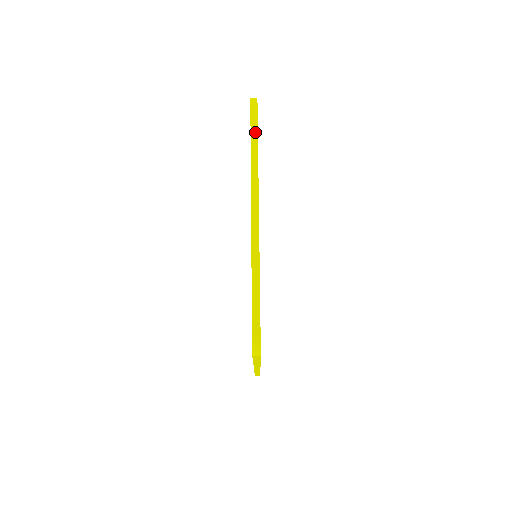
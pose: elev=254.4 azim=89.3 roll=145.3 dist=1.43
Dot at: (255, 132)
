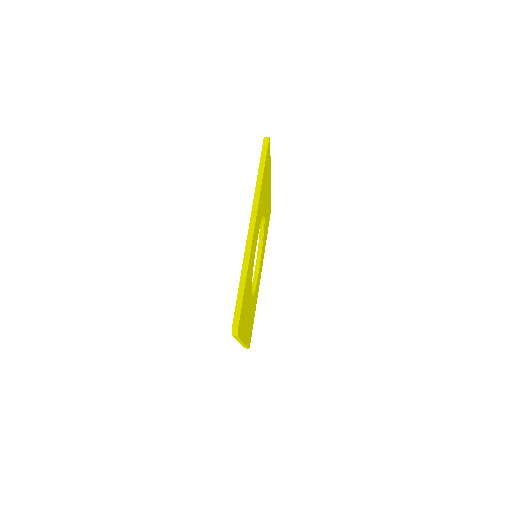
Dot at: occluded
